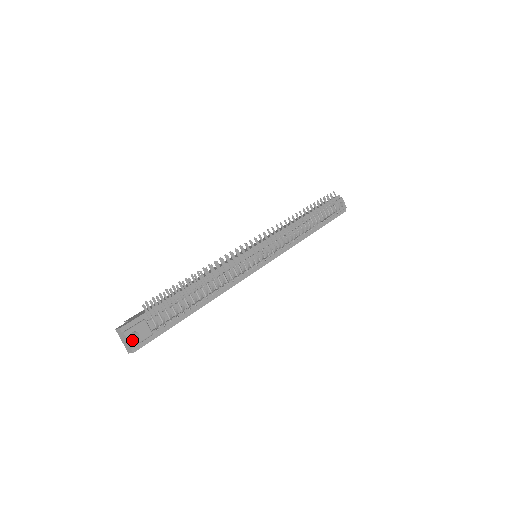
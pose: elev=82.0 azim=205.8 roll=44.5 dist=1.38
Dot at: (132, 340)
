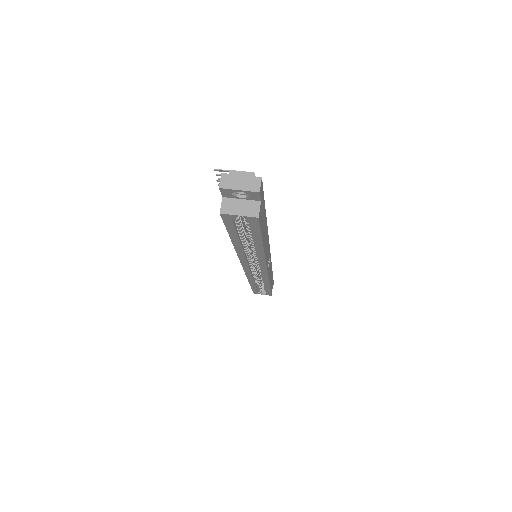
Dot at: (245, 174)
